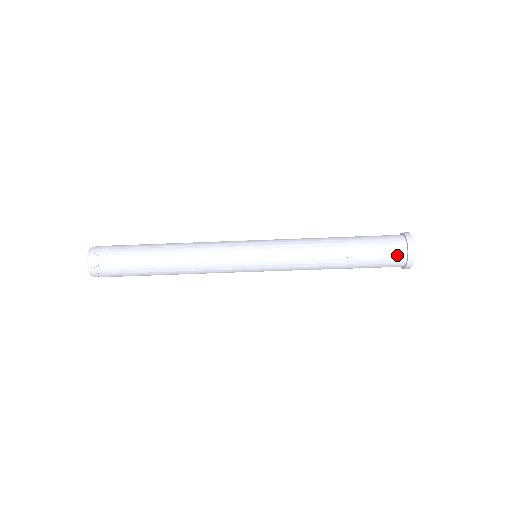
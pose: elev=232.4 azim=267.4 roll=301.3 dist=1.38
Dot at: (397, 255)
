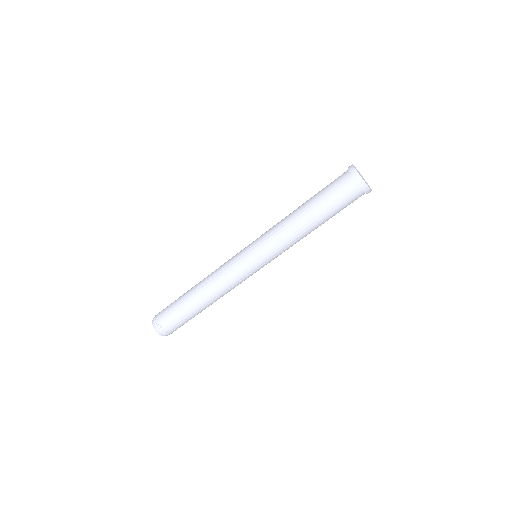
Dot at: (353, 192)
